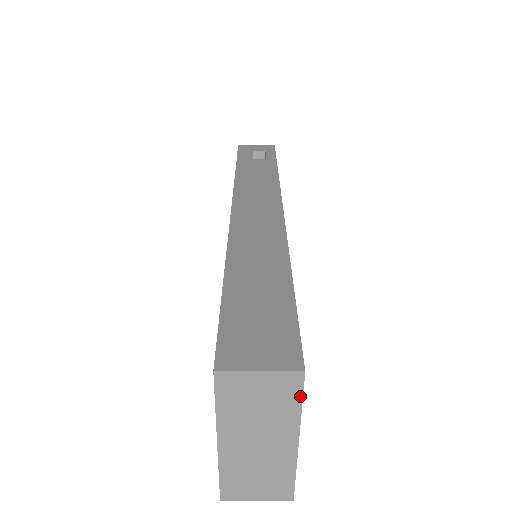
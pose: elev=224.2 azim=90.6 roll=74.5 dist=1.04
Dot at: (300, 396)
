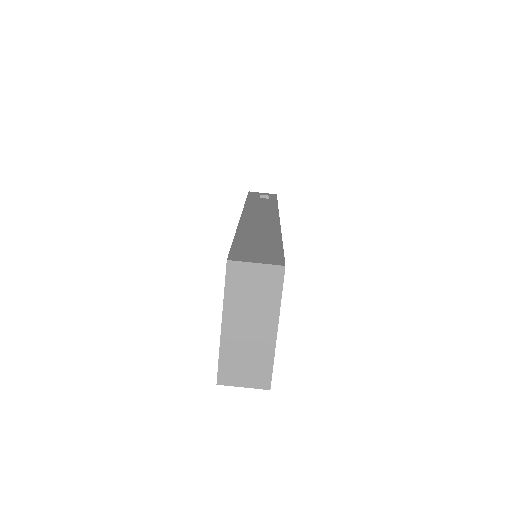
Dot at: (281, 287)
